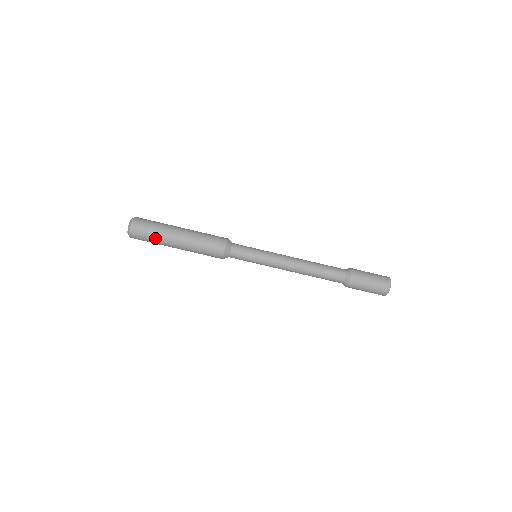
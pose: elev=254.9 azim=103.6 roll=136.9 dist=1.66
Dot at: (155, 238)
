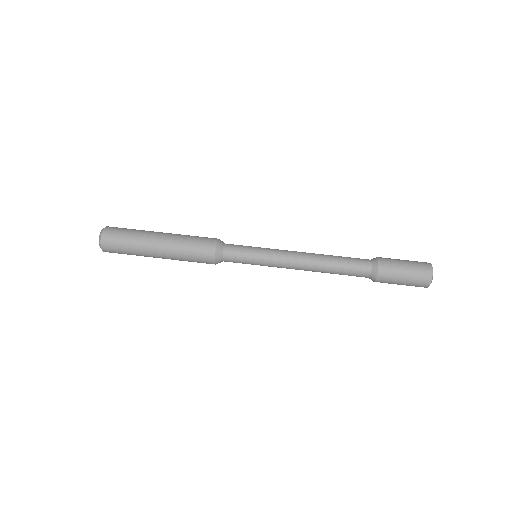
Dot at: (131, 249)
